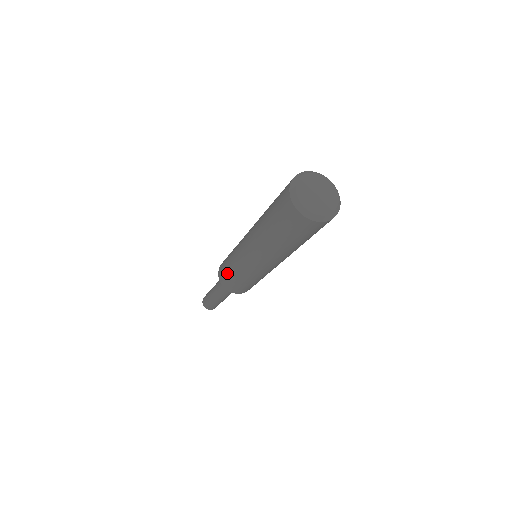
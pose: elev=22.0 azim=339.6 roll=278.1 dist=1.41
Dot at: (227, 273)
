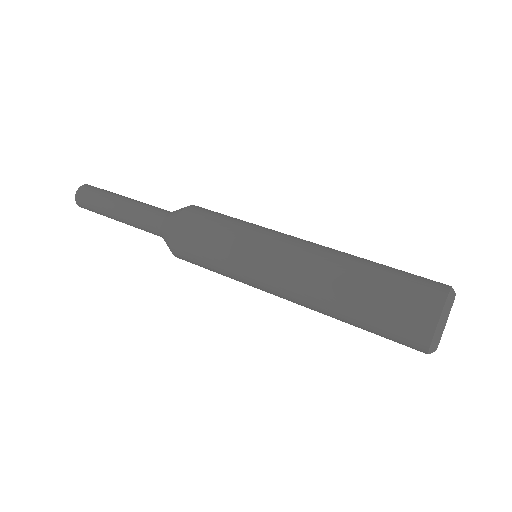
Dot at: (200, 246)
